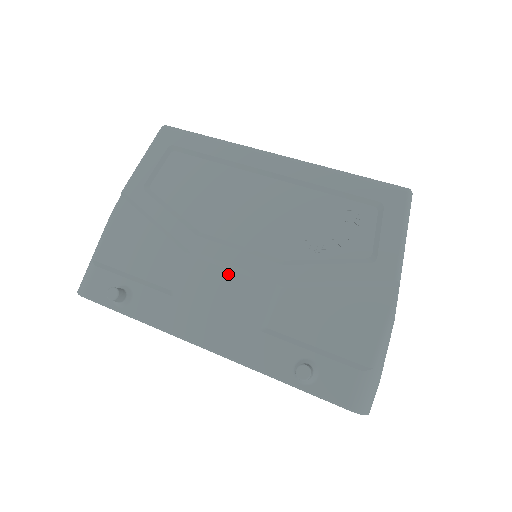
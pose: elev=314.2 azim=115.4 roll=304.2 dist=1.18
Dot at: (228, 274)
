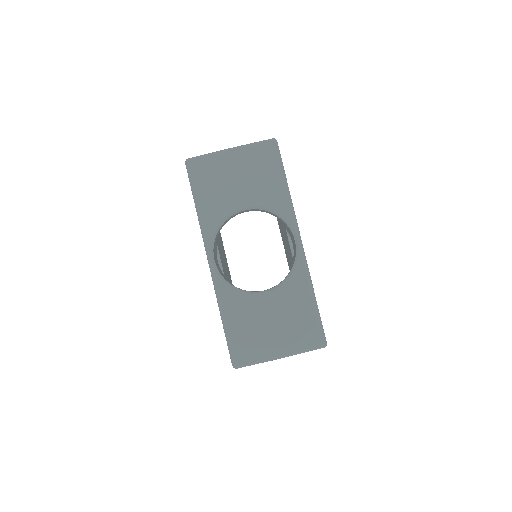
Dot at: occluded
